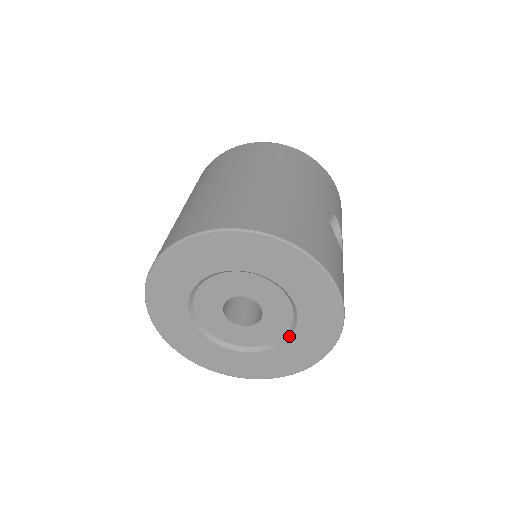
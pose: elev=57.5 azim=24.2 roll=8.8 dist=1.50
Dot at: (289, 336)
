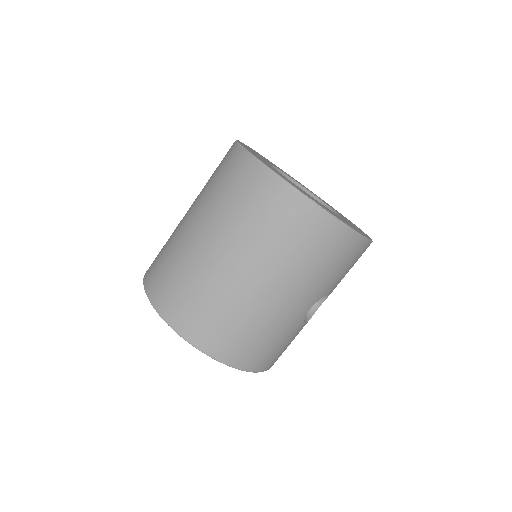
Dot at: occluded
